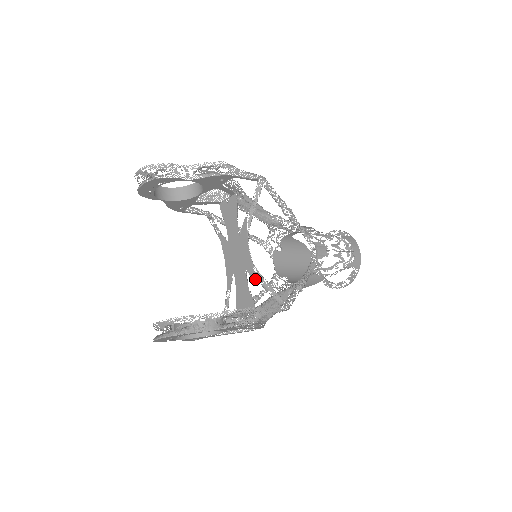
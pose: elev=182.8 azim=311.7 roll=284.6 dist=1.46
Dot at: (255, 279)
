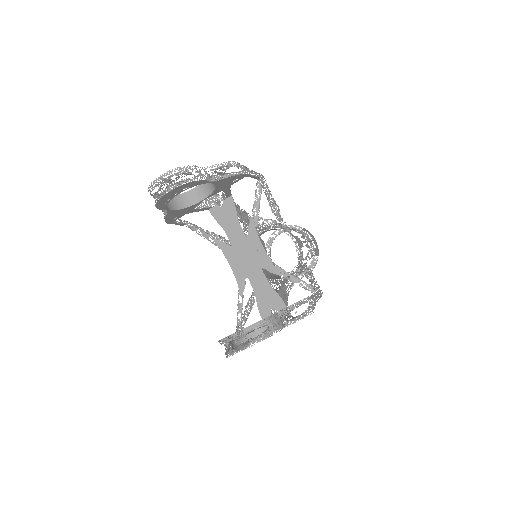
Dot at: (279, 275)
